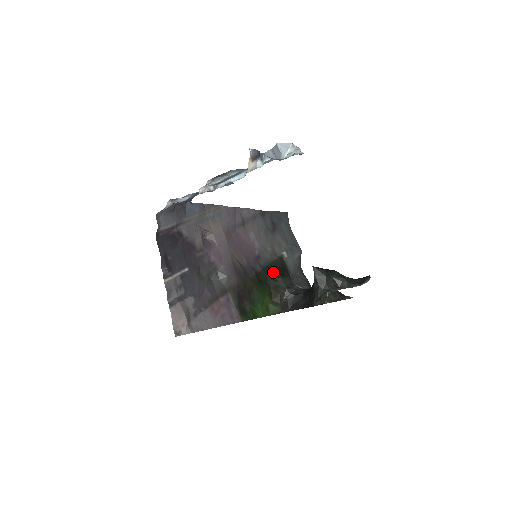
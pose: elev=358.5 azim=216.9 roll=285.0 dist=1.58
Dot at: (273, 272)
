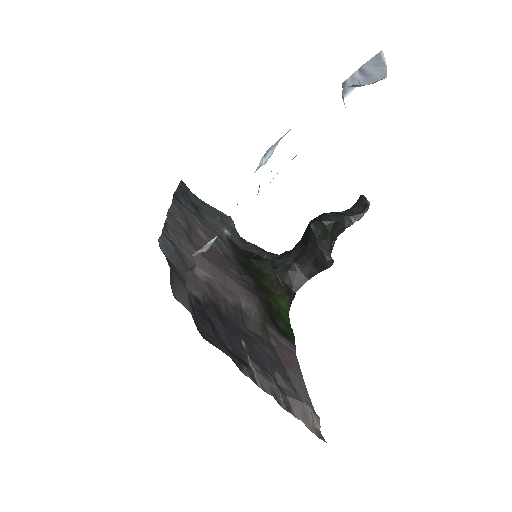
Dot at: (248, 262)
